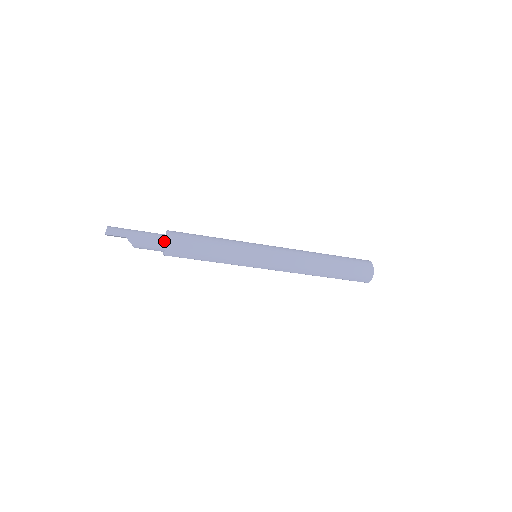
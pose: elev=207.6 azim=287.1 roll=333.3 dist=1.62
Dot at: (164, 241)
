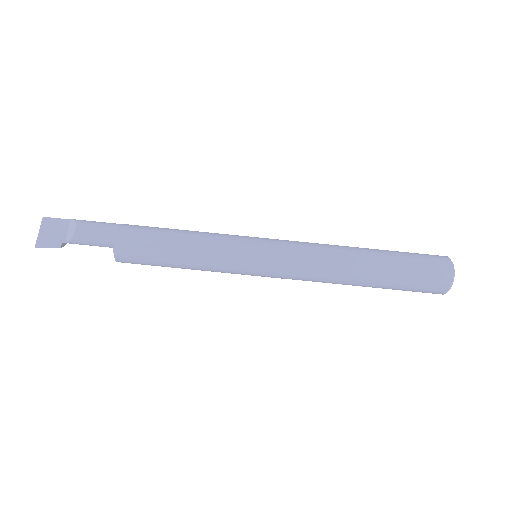
Dot at: occluded
